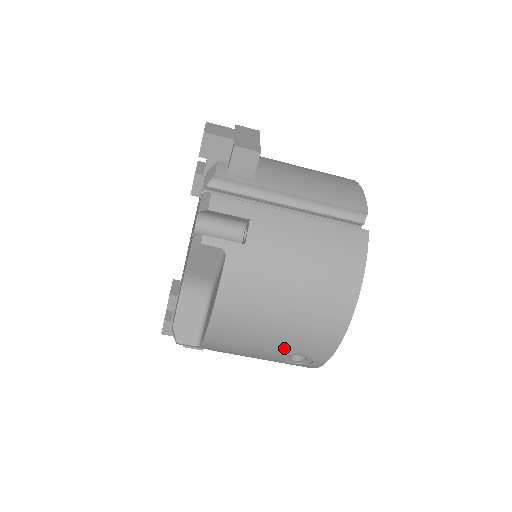
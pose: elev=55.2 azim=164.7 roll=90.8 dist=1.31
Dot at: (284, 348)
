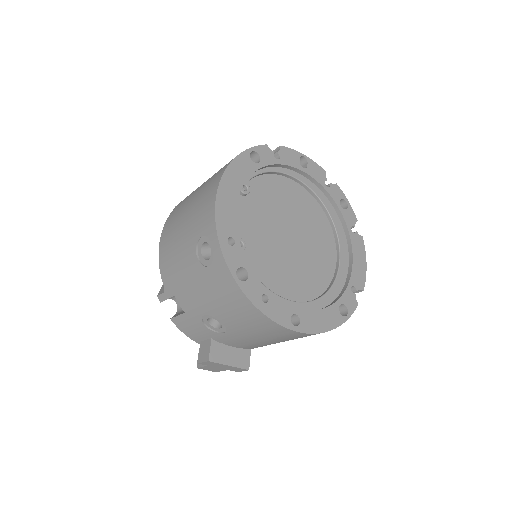
Dot at: (191, 238)
